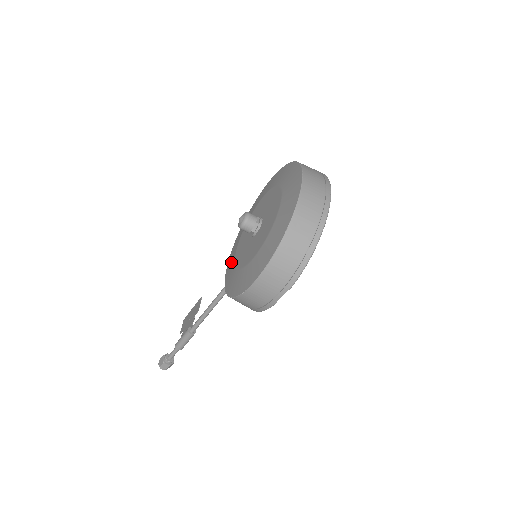
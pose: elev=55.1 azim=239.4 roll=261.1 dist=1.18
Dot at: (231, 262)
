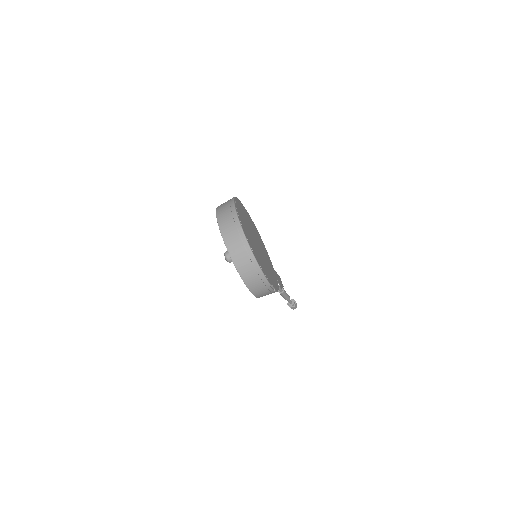
Dot at: occluded
